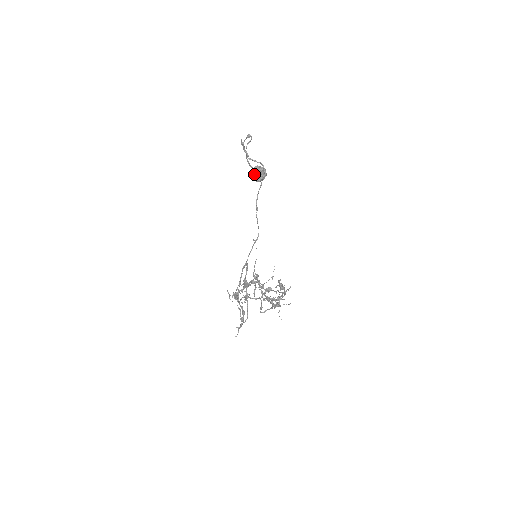
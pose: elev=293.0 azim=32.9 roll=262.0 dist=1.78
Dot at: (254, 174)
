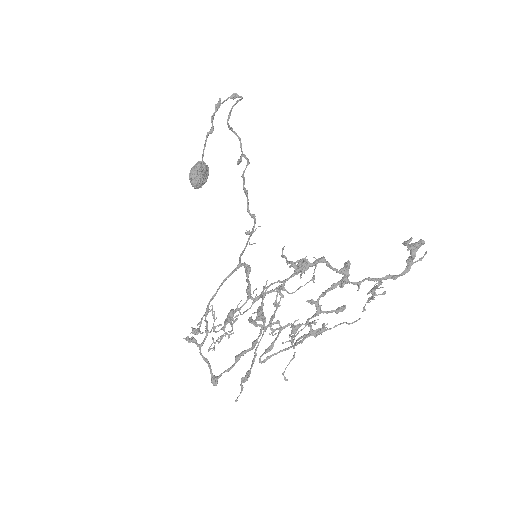
Dot at: (197, 171)
